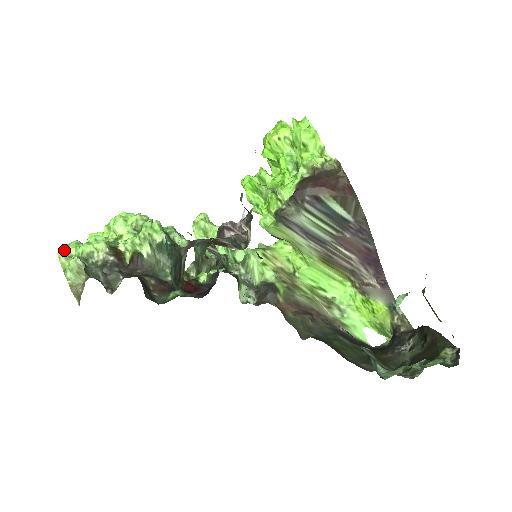
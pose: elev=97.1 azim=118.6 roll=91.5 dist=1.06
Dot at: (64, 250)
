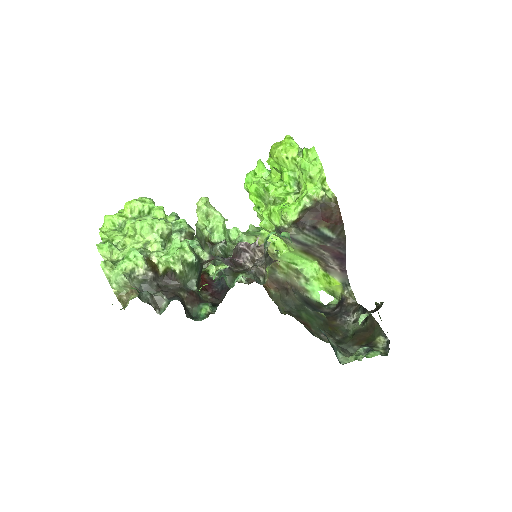
Dot at: (106, 261)
